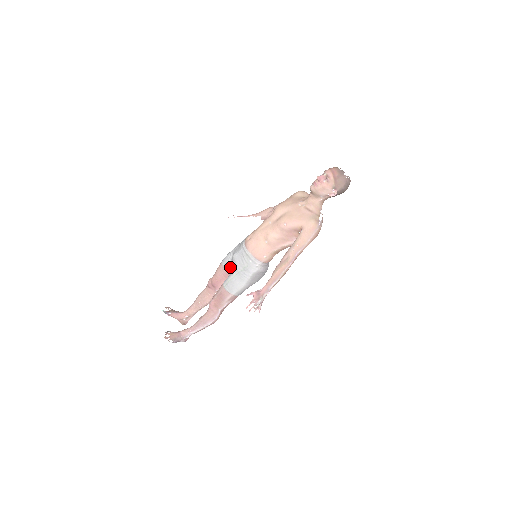
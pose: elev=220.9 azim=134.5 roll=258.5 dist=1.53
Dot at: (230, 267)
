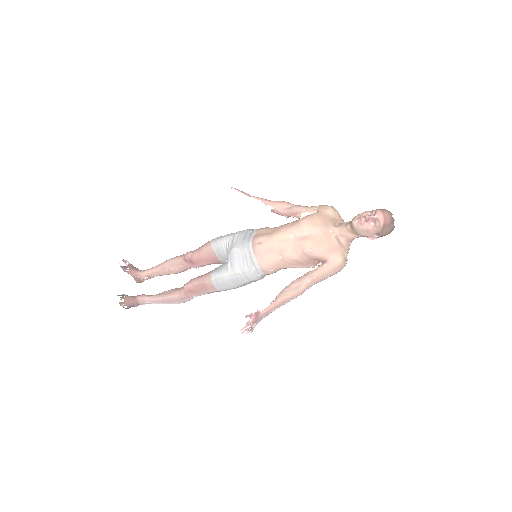
Dot at: (221, 255)
